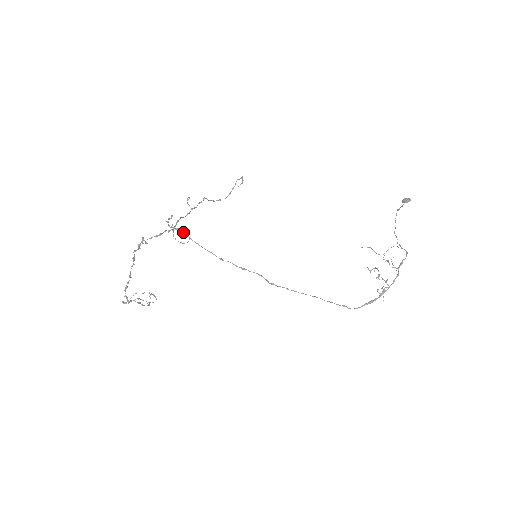
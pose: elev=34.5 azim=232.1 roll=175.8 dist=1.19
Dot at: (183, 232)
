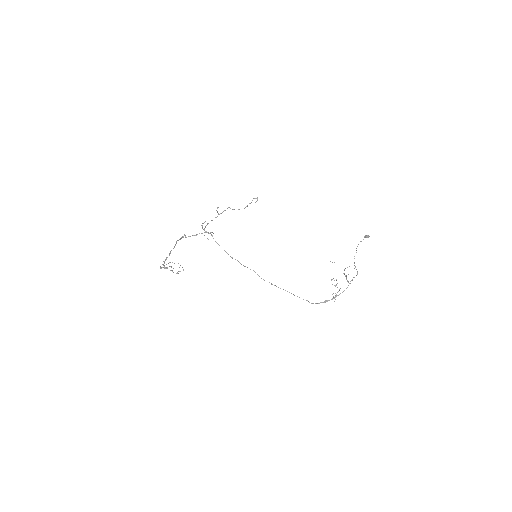
Dot at: occluded
